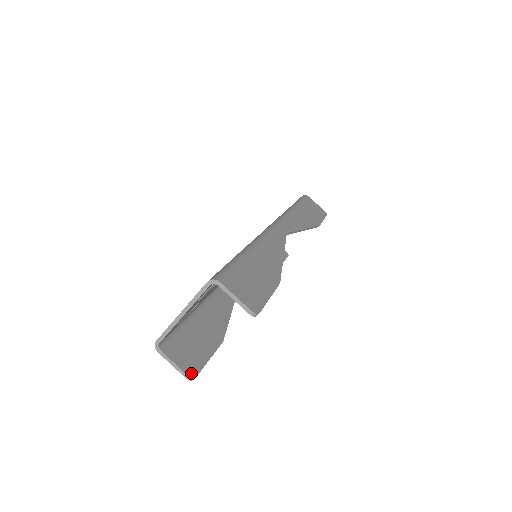
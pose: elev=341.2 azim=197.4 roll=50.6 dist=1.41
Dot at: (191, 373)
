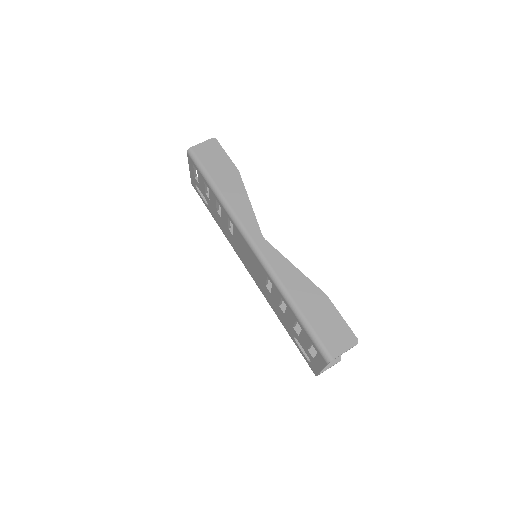
Dot at: (338, 358)
